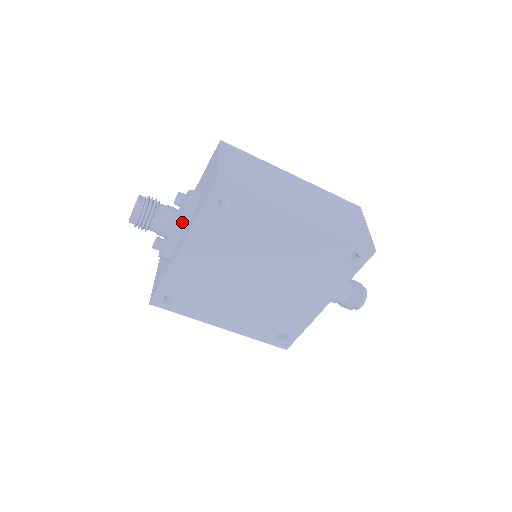
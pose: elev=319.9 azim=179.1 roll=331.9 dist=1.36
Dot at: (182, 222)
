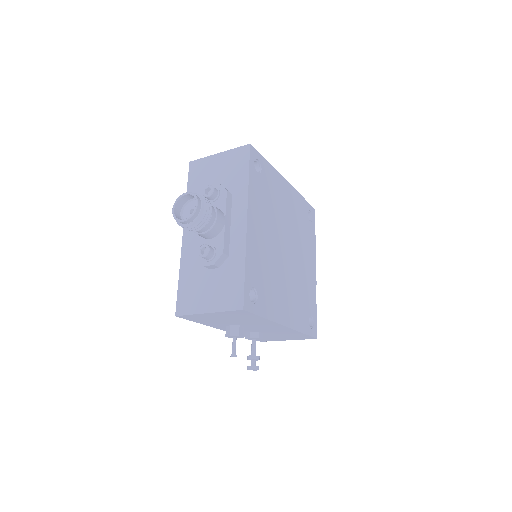
Dot at: (228, 205)
